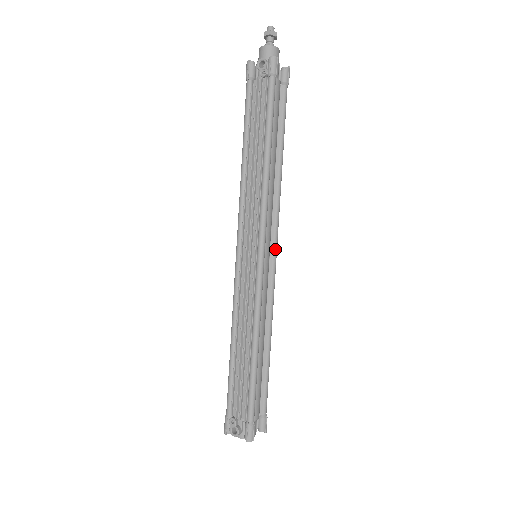
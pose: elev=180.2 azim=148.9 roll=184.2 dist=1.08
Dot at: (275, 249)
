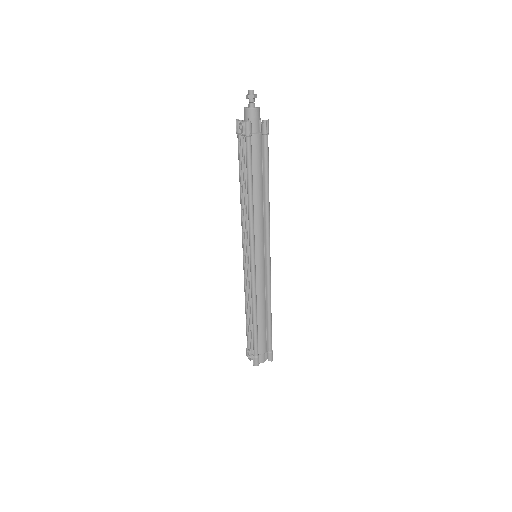
Dot at: (268, 253)
